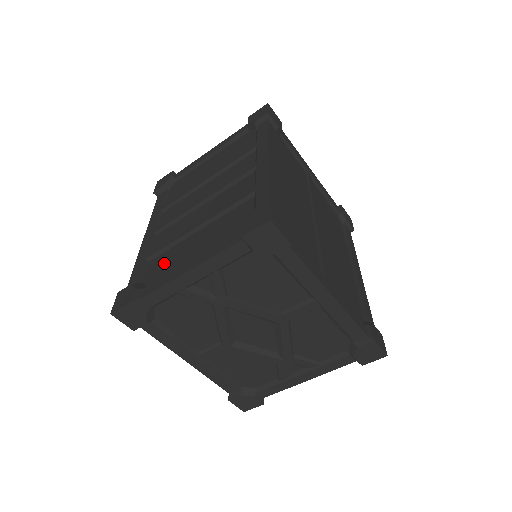
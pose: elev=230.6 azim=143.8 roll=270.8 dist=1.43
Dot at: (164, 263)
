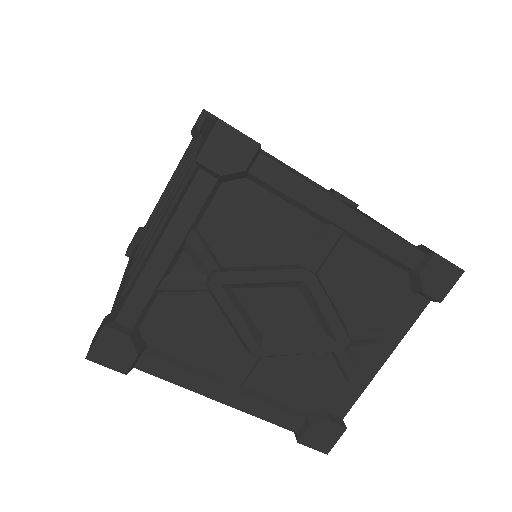
Dot at: occluded
